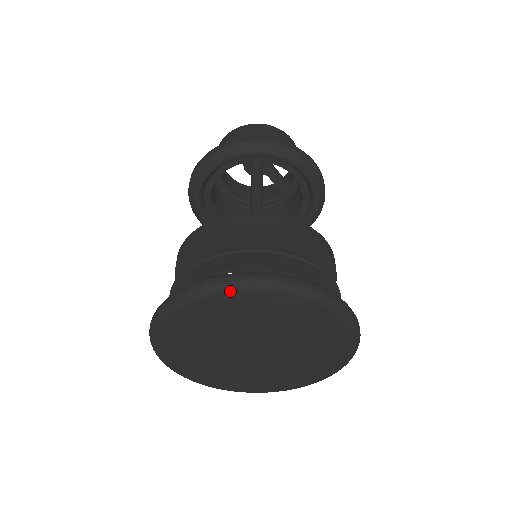
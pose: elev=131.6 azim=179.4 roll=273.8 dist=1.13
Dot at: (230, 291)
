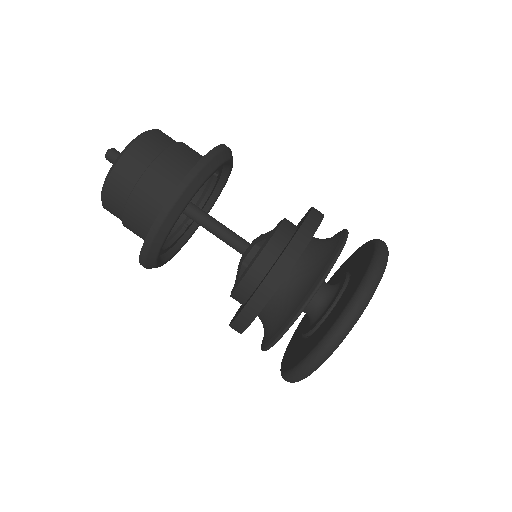
Dot at: occluded
